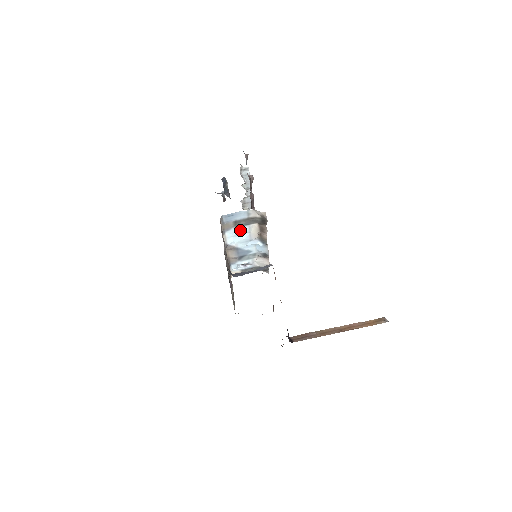
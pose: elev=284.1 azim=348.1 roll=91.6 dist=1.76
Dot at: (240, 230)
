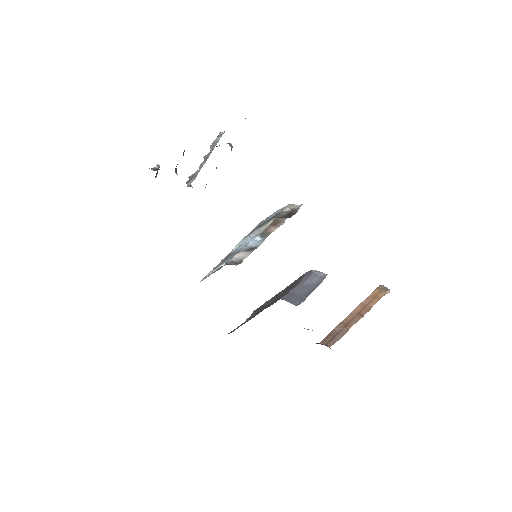
Dot at: (255, 231)
